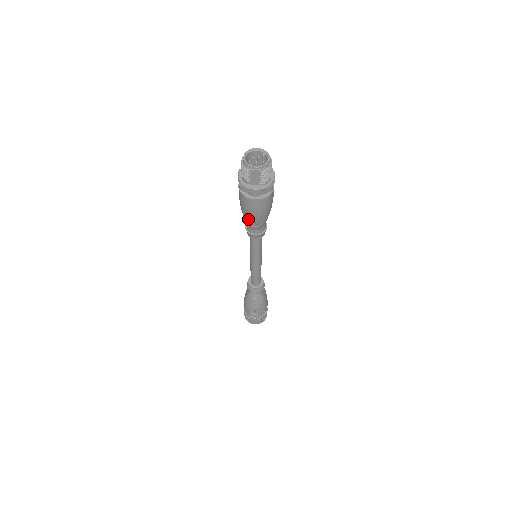
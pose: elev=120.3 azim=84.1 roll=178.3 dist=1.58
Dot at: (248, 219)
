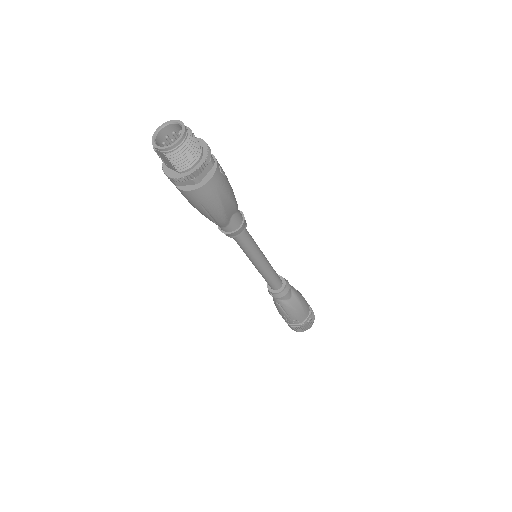
Dot at: occluded
